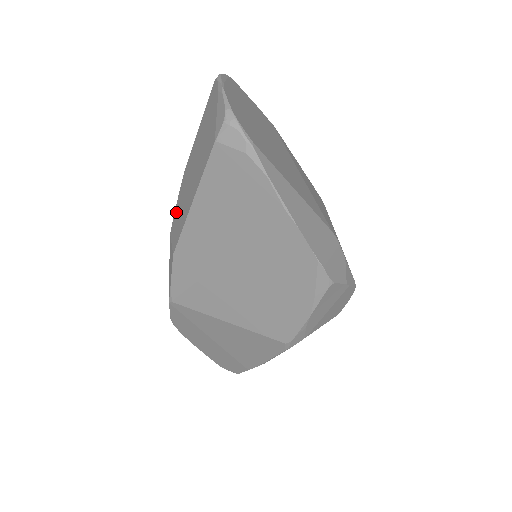
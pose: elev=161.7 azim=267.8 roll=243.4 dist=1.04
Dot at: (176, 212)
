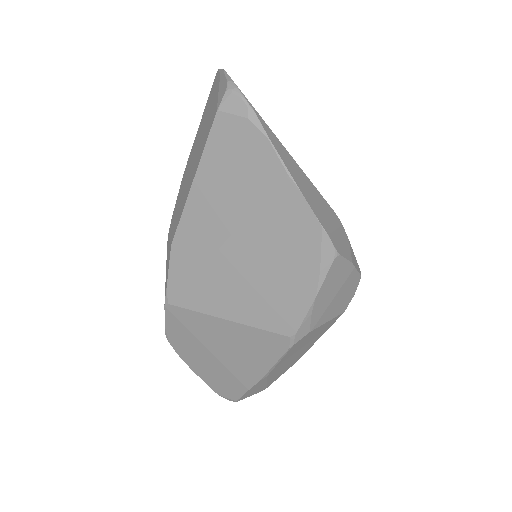
Dot at: (175, 210)
